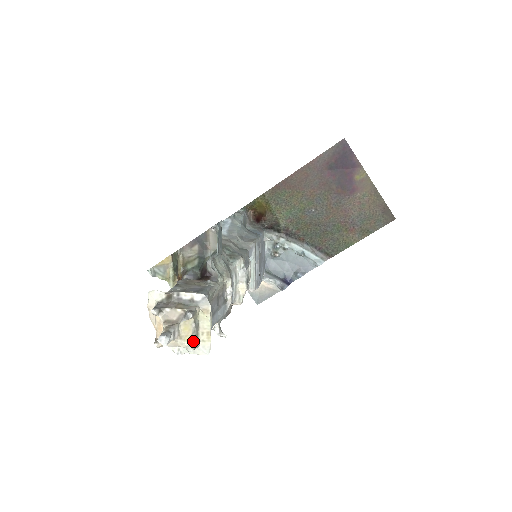
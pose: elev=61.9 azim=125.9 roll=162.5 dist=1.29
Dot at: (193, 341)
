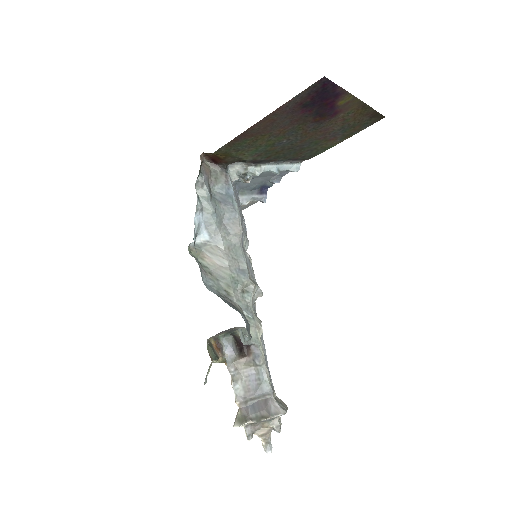
Dot at: occluded
